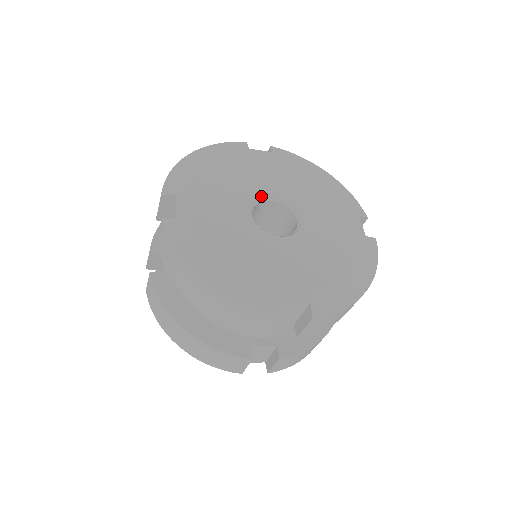
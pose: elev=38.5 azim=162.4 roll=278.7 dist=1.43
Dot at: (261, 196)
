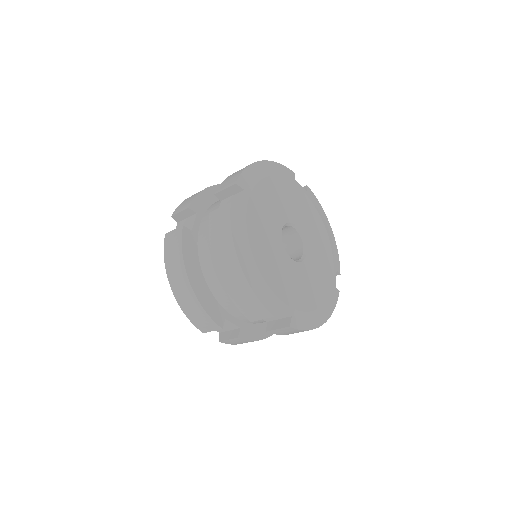
Dot at: (291, 222)
